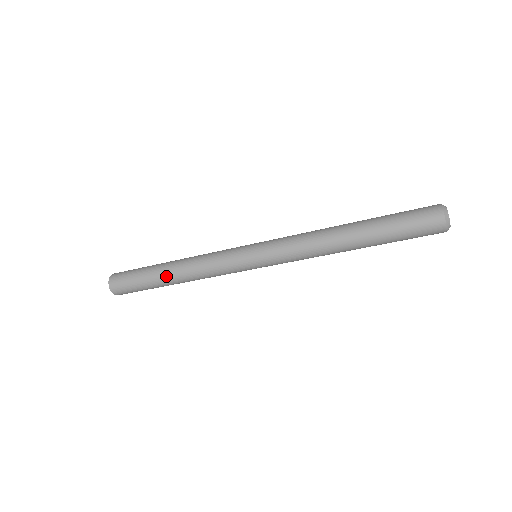
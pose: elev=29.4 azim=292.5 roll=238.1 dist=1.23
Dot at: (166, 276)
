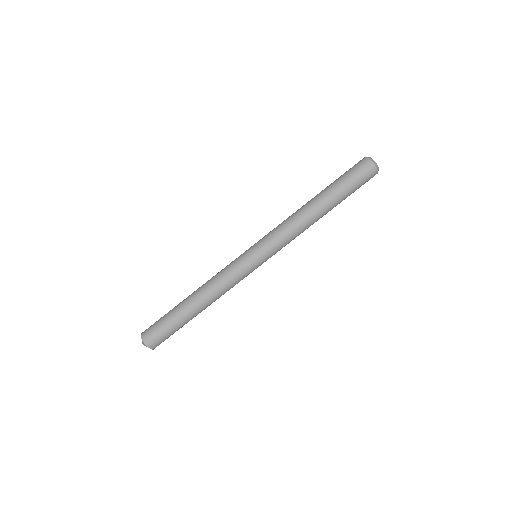
Dot at: occluded
